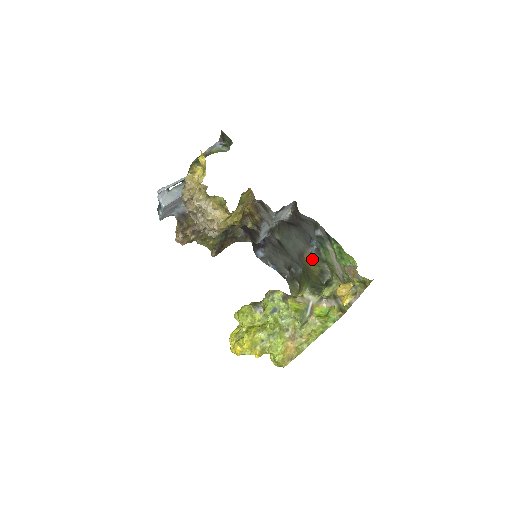
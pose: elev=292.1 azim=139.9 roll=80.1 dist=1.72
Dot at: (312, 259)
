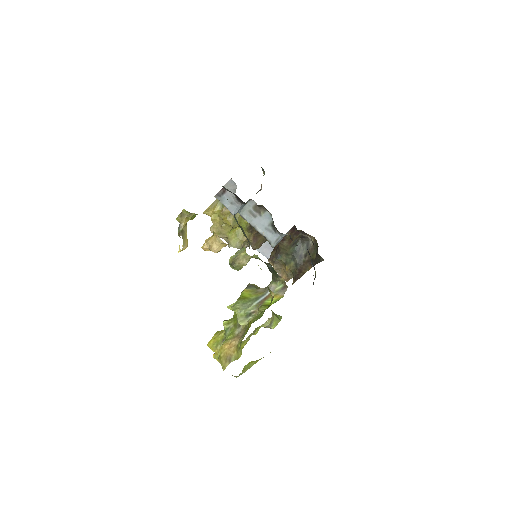
Dot at: occluded
